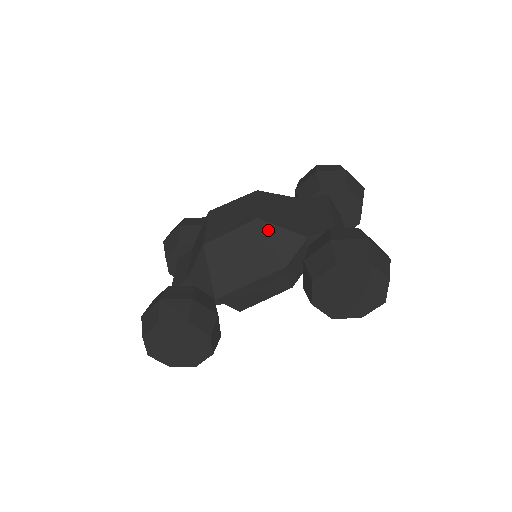
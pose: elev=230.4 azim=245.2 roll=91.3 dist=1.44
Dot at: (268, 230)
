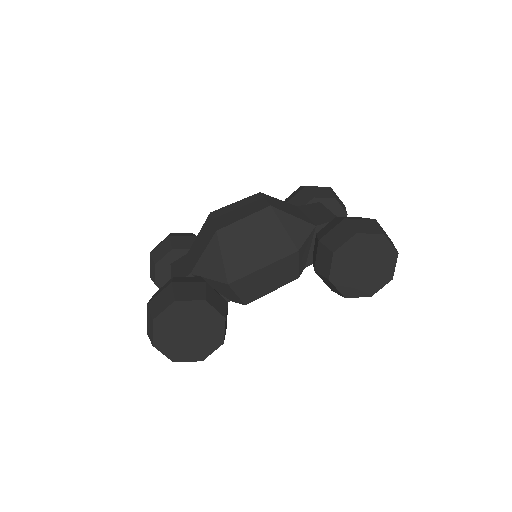
Dot at: (281, 217)
